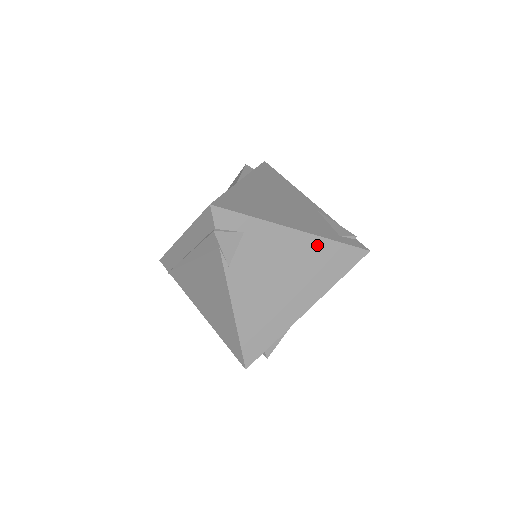
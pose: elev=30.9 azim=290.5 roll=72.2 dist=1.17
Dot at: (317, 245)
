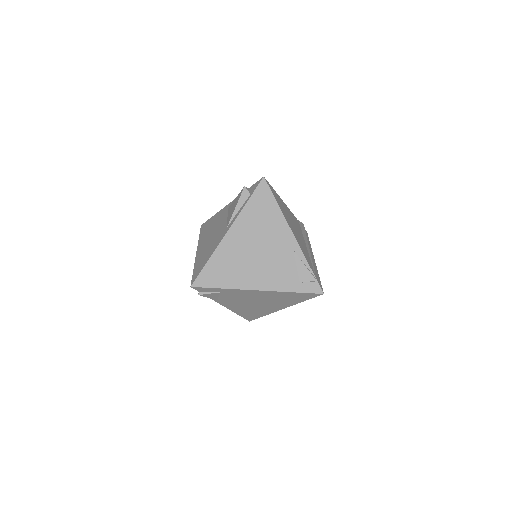
Dot at: (277, 294)
